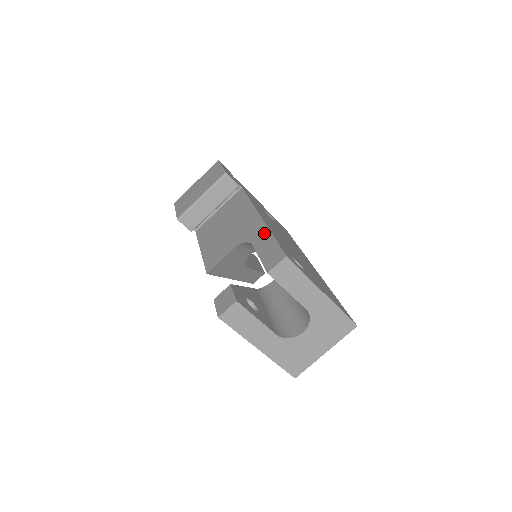
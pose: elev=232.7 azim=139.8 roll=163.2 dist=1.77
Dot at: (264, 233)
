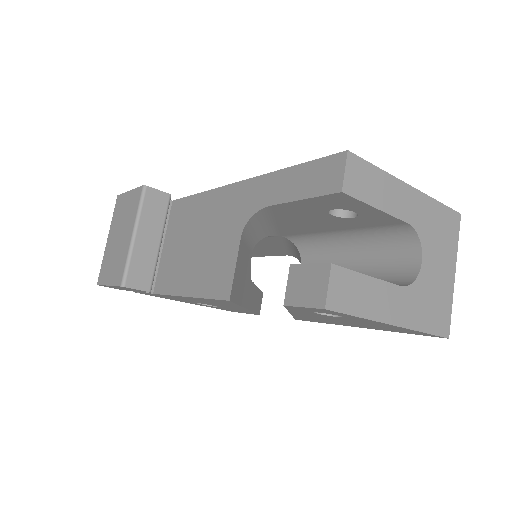
Dot at: (270, 181)
